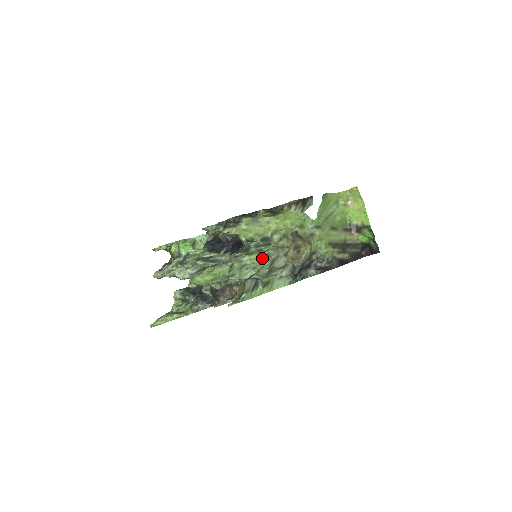
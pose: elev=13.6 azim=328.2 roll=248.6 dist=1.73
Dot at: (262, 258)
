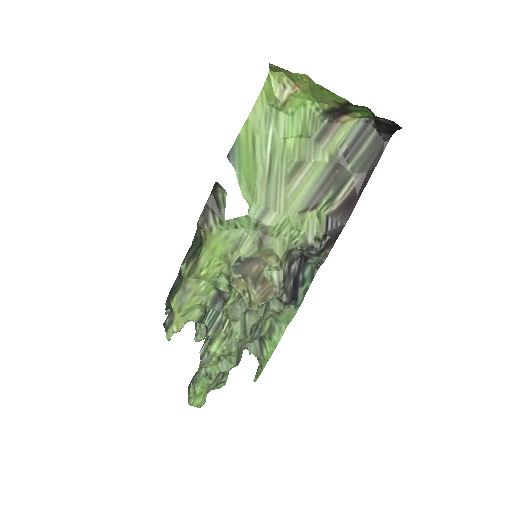
Dot at: (227, 337)
